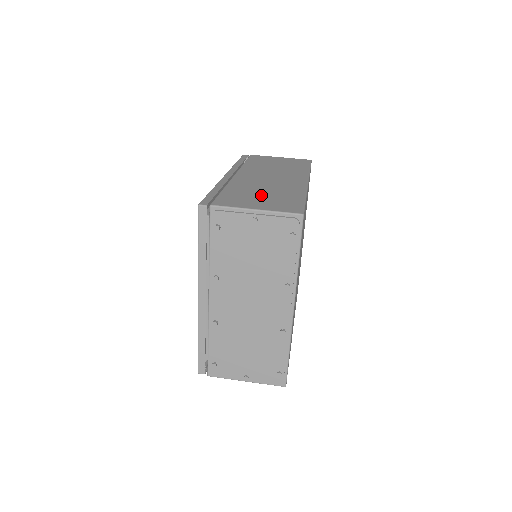
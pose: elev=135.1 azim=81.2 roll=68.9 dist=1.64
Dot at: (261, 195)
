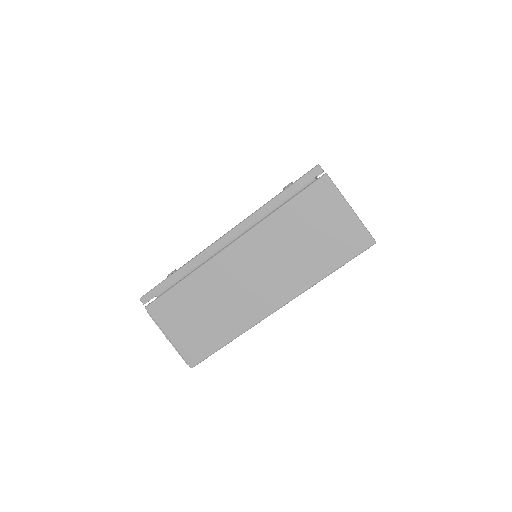
Dot at: (198, 315)
